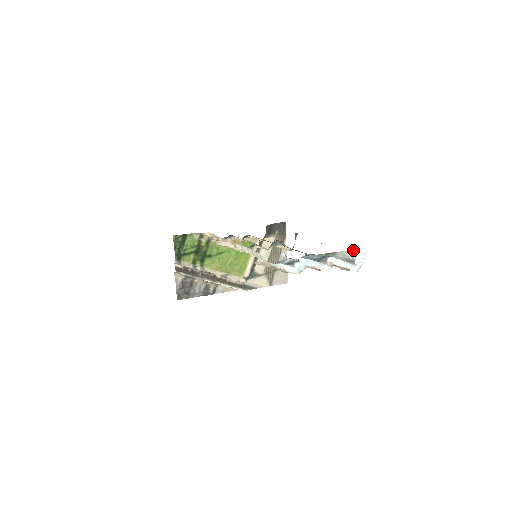
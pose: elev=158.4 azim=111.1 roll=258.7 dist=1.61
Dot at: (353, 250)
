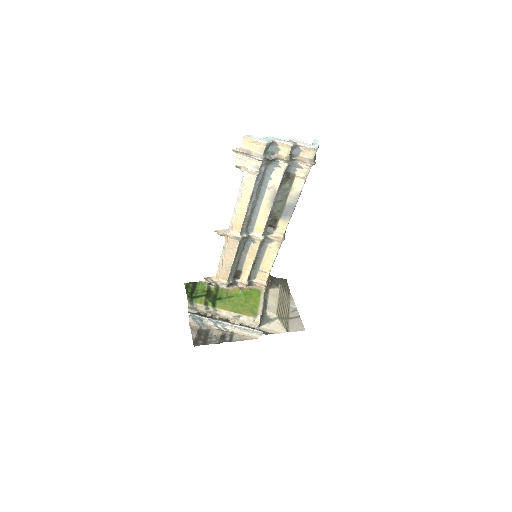
Dot at: occluded
